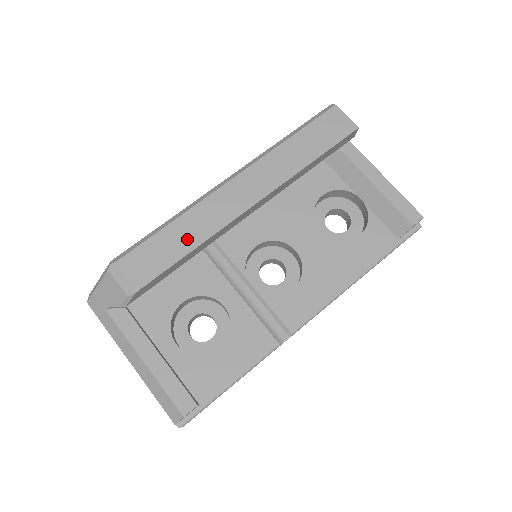
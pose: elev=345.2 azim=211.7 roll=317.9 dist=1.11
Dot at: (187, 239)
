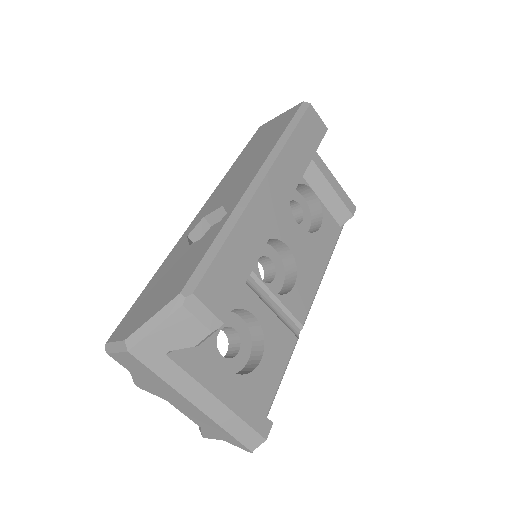
Dot at: (247, 253)
